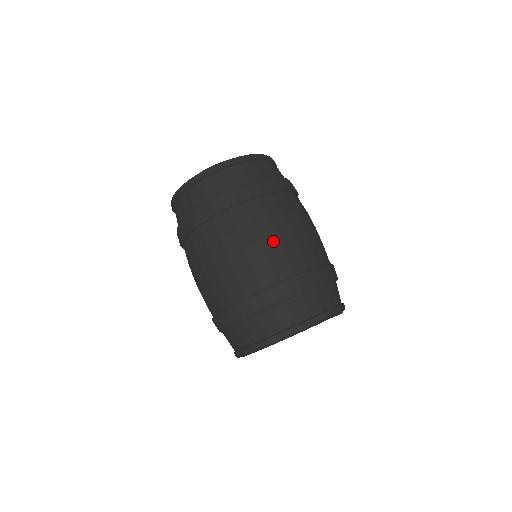
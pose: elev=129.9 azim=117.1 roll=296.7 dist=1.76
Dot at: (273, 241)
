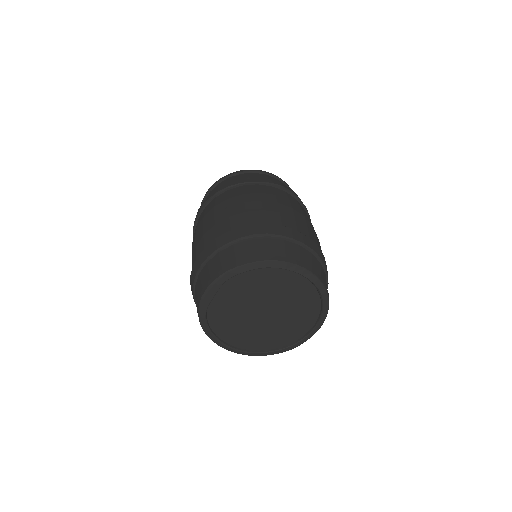
Dot at: (256, 203)
